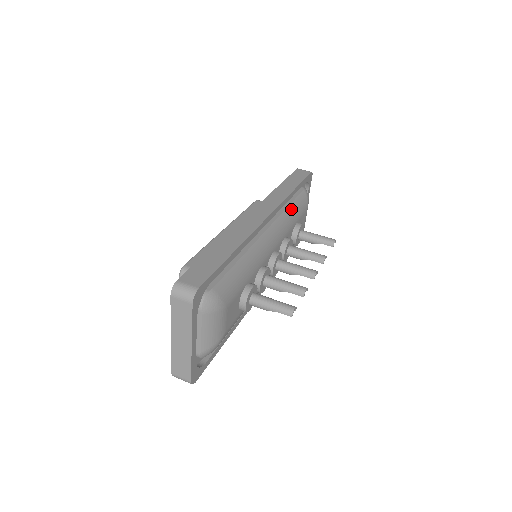
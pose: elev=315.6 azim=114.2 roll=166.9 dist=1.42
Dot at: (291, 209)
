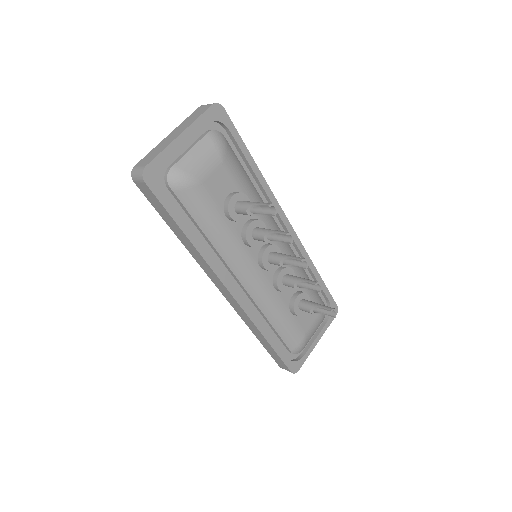
Dot at: (307, 276)
